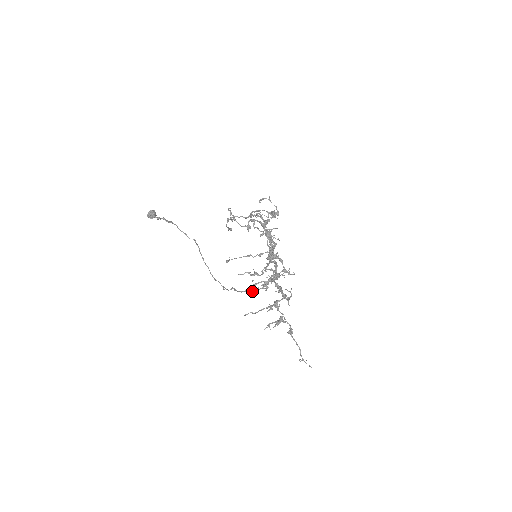
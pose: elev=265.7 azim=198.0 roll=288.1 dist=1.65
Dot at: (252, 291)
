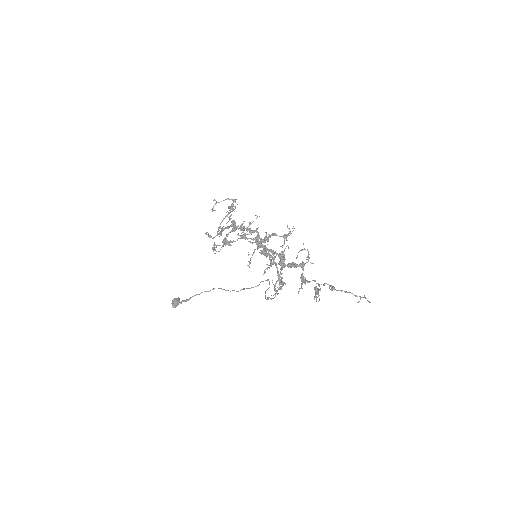
Dot at: occluded
